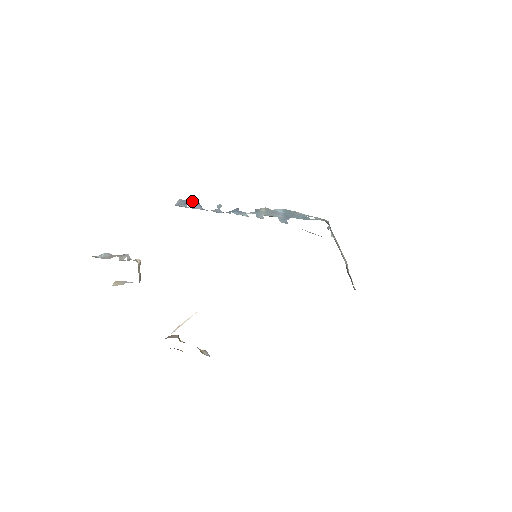
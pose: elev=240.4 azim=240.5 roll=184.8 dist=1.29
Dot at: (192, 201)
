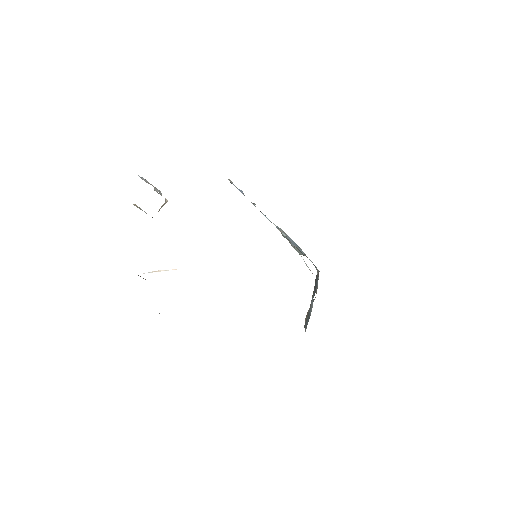
Dot at: occluded
